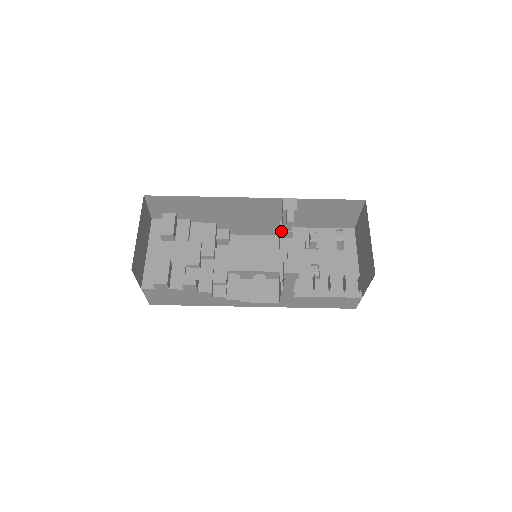
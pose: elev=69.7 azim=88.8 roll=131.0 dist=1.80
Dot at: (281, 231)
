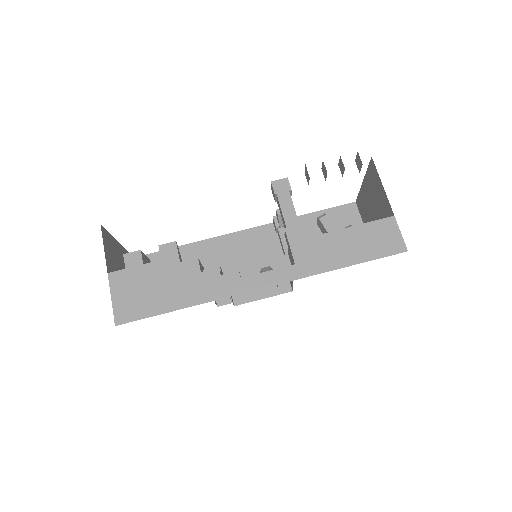
Dot at: occluded
